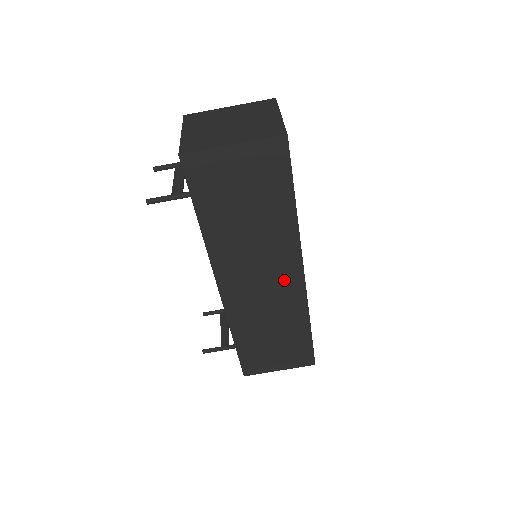
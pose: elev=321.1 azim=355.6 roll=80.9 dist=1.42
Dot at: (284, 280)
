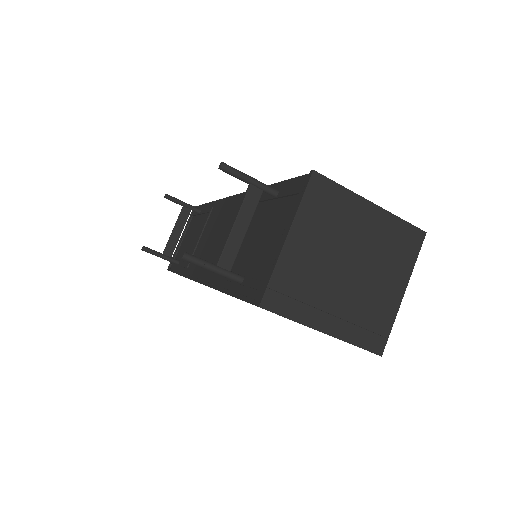
Dot at: occluded
